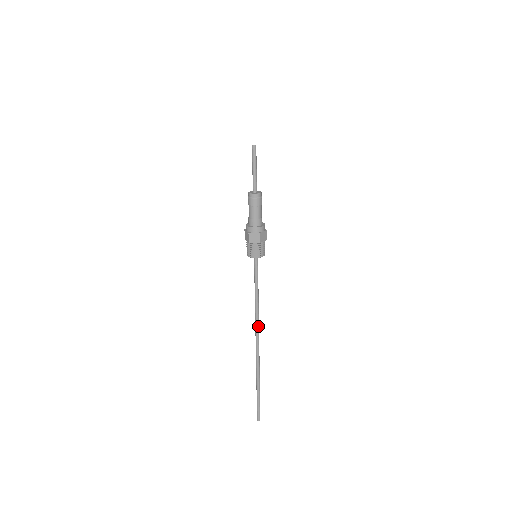
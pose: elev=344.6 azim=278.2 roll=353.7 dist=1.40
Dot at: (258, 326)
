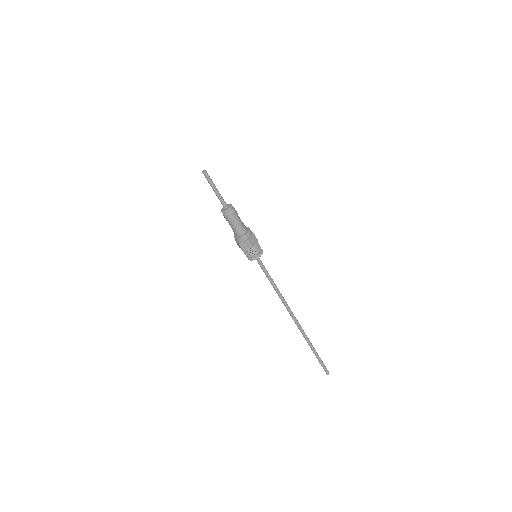
Dot at: (287, 308)
